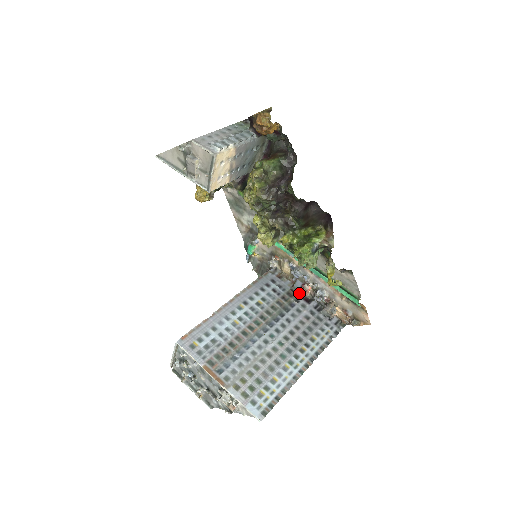
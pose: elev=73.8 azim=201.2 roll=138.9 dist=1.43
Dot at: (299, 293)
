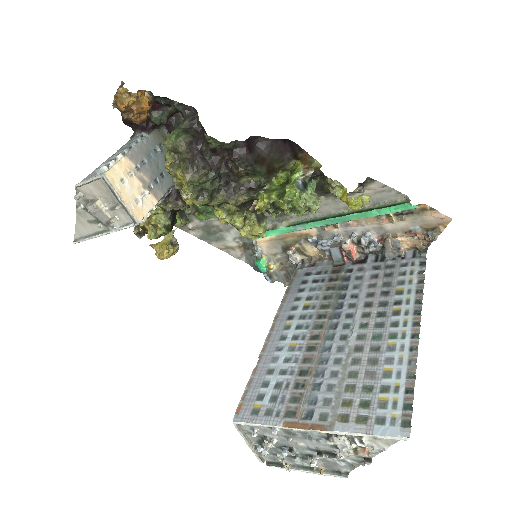
Dot at: (346, 262)
